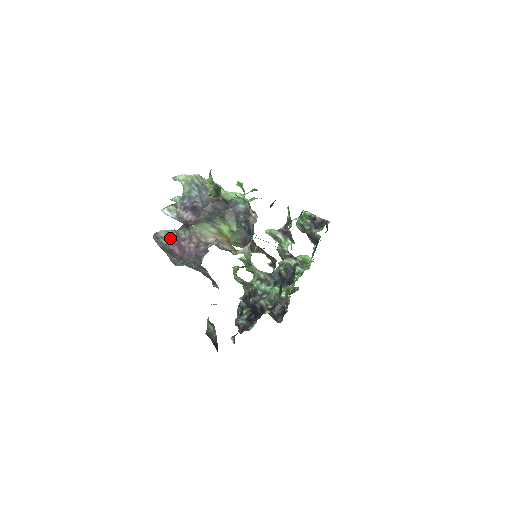
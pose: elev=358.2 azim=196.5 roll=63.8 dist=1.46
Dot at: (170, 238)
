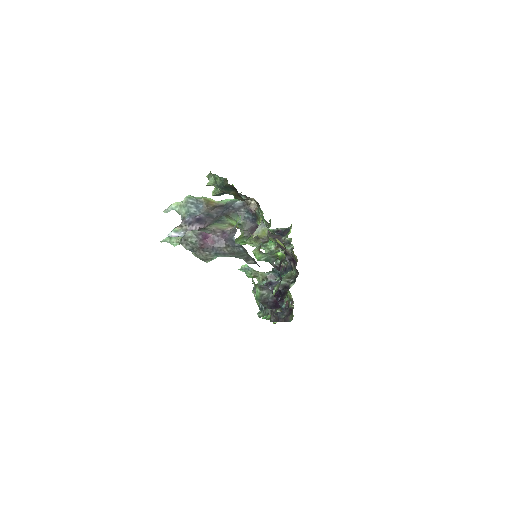
Dot at: (197, 235)
